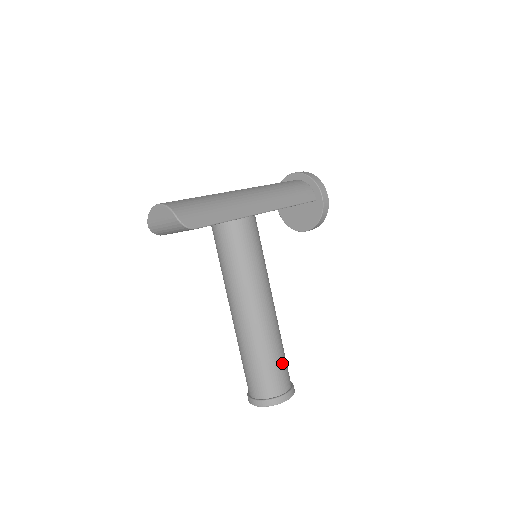
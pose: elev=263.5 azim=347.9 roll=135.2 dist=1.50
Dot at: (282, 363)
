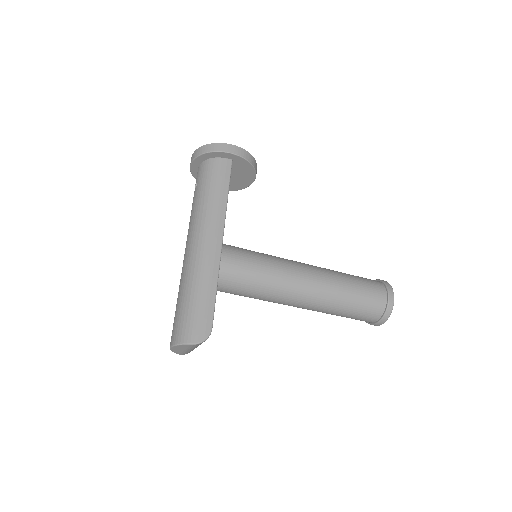
Dot at: (362, 287)
